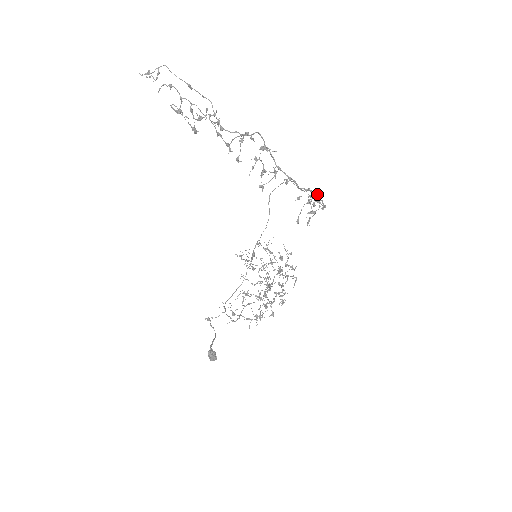
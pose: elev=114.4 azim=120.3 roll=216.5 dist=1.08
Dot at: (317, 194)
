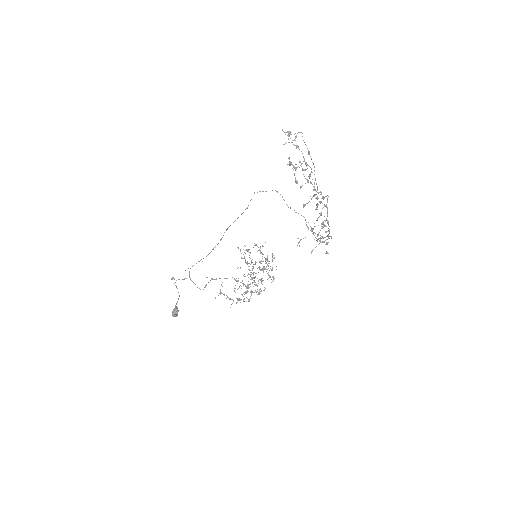
Dot at: (329, 238)
